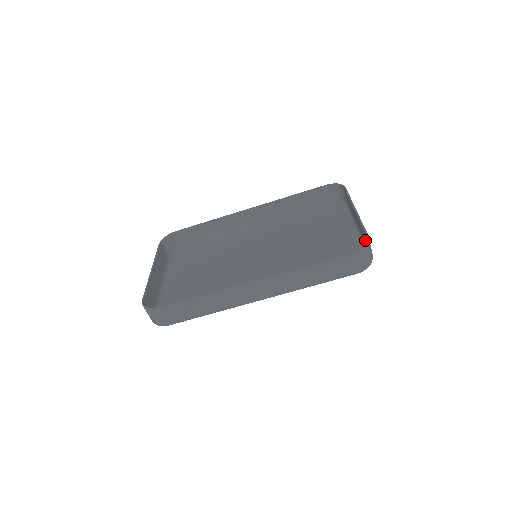
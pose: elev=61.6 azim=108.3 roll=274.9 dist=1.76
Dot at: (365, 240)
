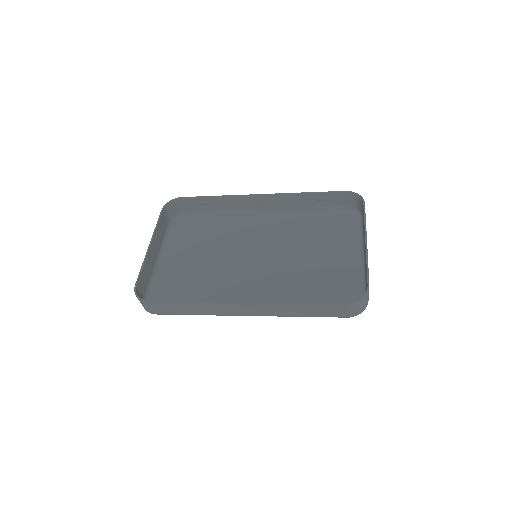
Dot at: (366, 280)
